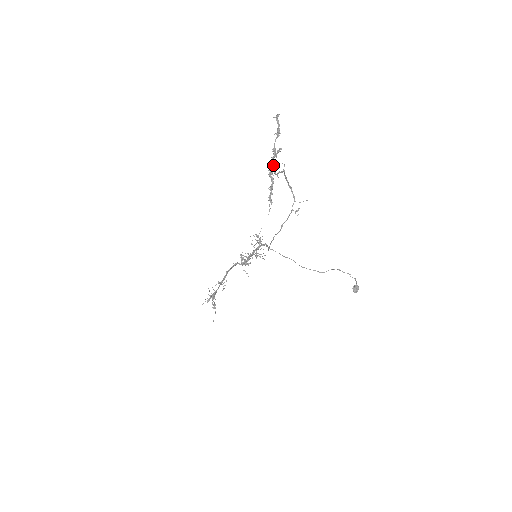
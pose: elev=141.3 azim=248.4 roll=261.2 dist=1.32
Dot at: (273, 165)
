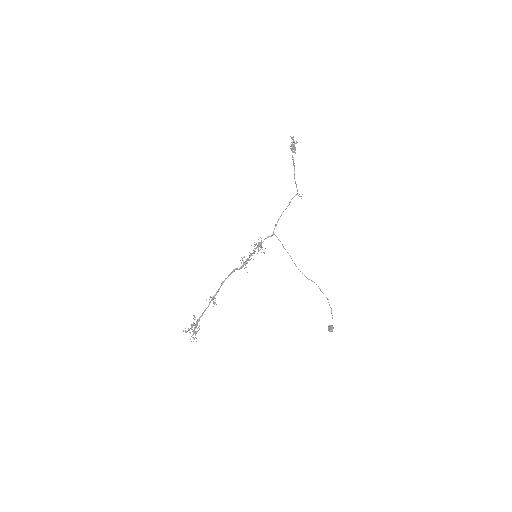
Dot at: (293, 148)
